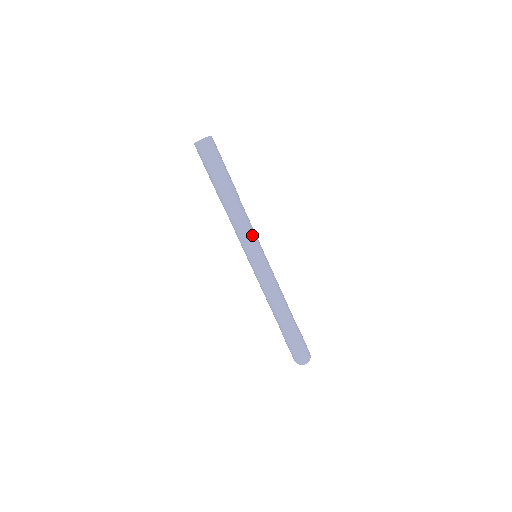
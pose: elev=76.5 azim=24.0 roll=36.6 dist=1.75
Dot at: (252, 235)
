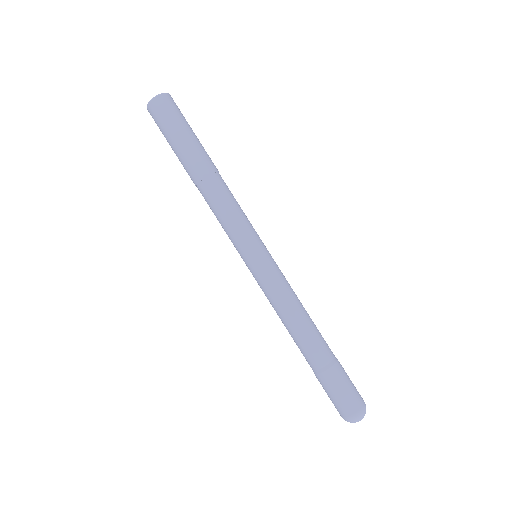
Dot at: (240, 225)
